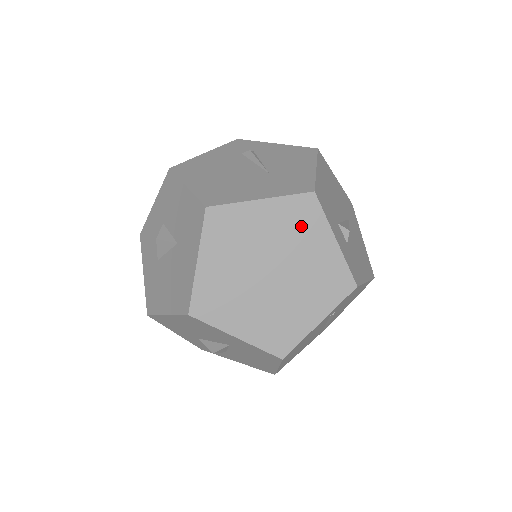
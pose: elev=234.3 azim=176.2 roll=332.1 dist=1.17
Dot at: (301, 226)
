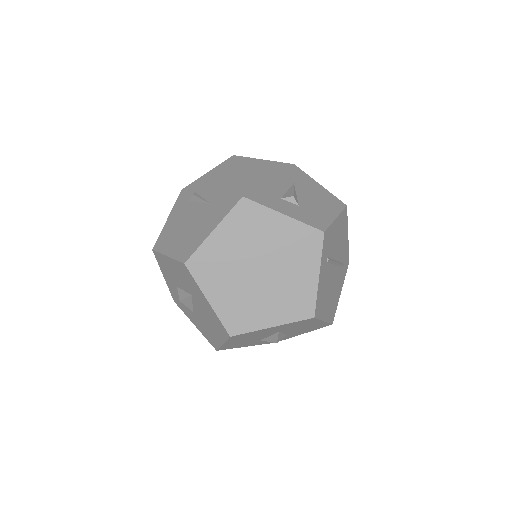
Dot at: (253, 225)
